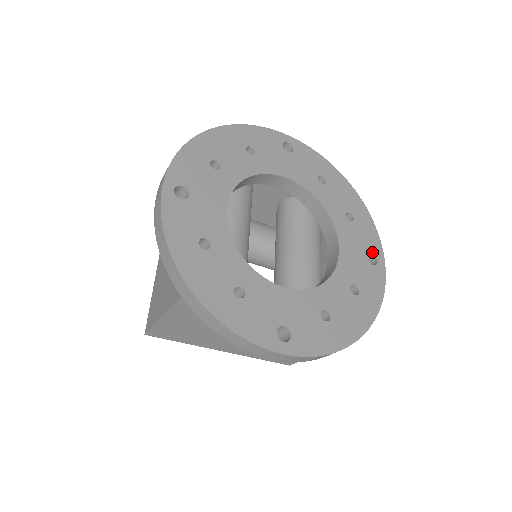
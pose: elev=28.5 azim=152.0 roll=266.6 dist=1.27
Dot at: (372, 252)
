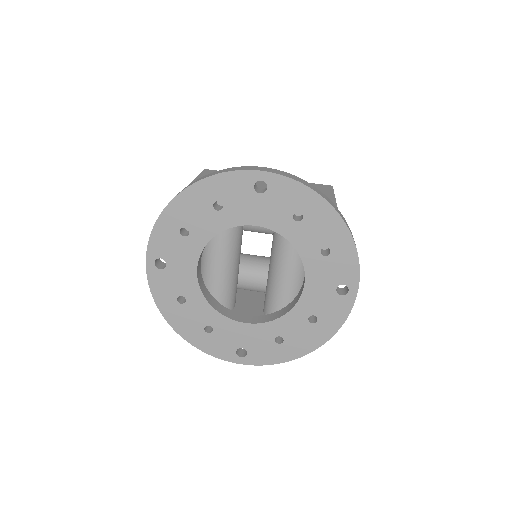
Dot at: (344, 283)
